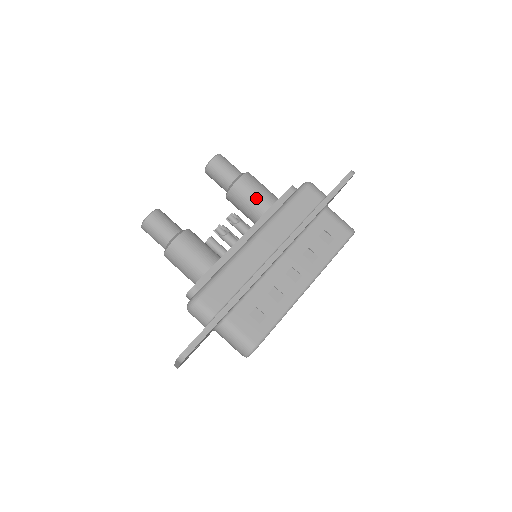
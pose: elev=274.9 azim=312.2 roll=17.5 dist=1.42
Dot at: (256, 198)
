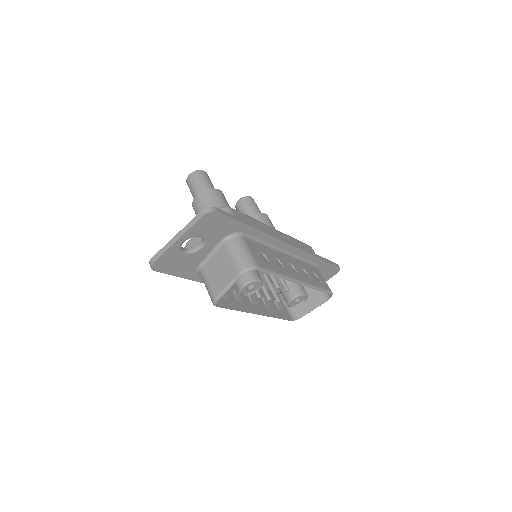
Dot at: occluded
